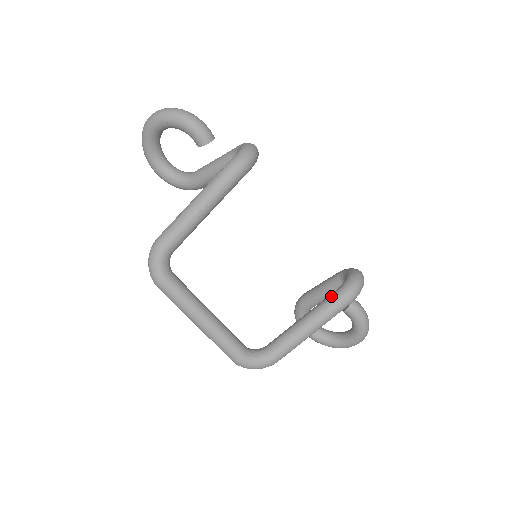
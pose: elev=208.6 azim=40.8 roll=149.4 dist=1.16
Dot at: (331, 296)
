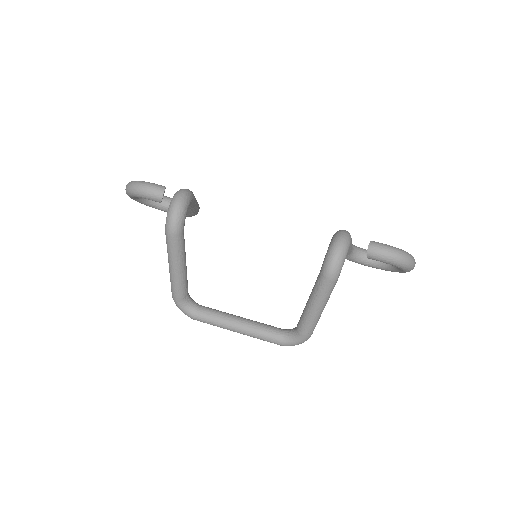
Dot at: (317, 279)
